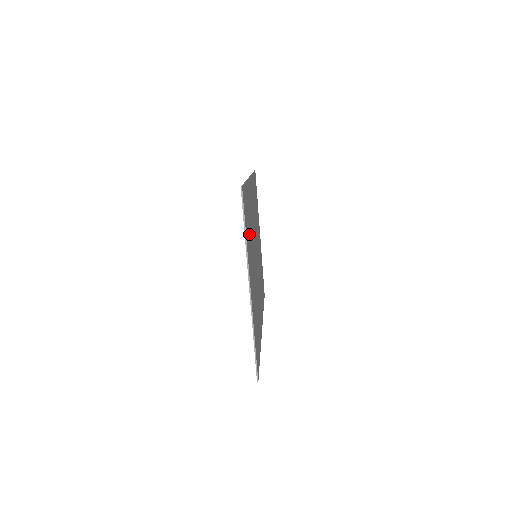
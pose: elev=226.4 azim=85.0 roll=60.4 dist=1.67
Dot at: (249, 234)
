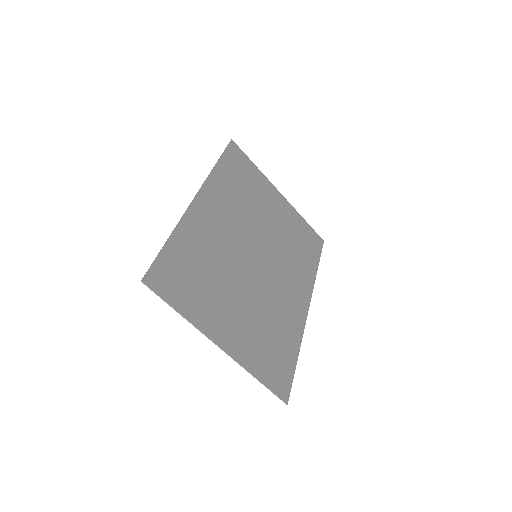
Dot at: (201, 285)
